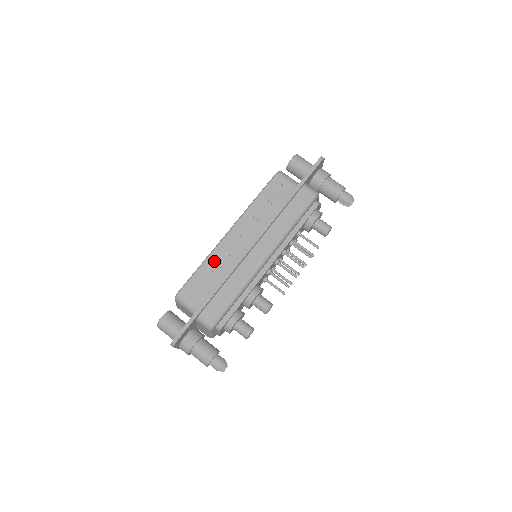
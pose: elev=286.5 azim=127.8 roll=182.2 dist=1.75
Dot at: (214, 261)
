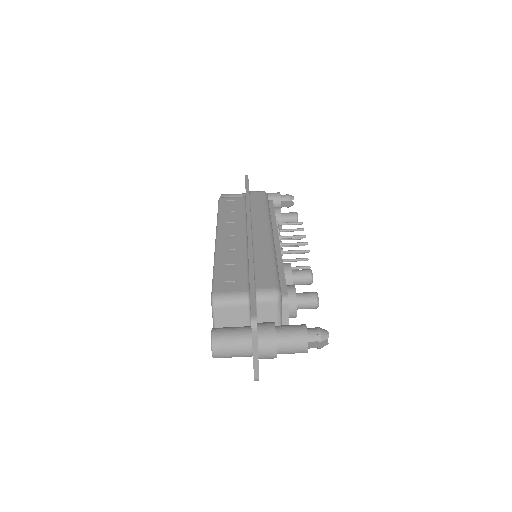
Dot at: (225, 258)
